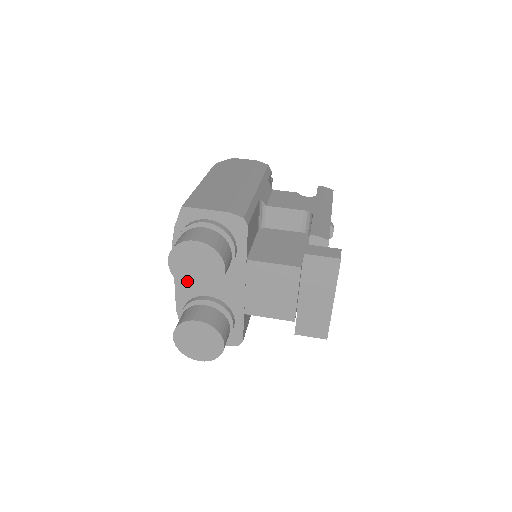
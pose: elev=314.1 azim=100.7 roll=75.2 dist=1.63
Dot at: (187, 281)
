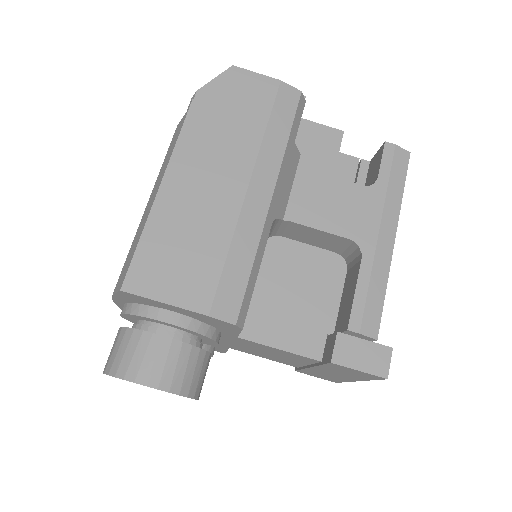
Dot at: occluded
